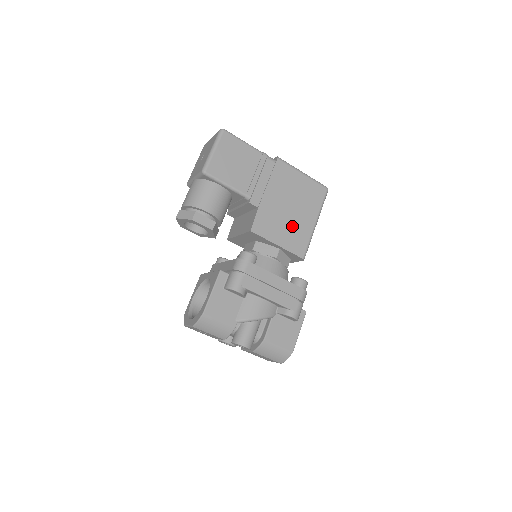
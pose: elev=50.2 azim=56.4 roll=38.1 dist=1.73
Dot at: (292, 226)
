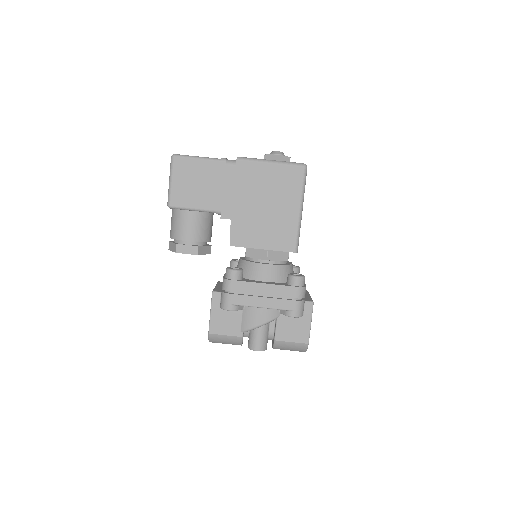
Dot at: (273, 224)
